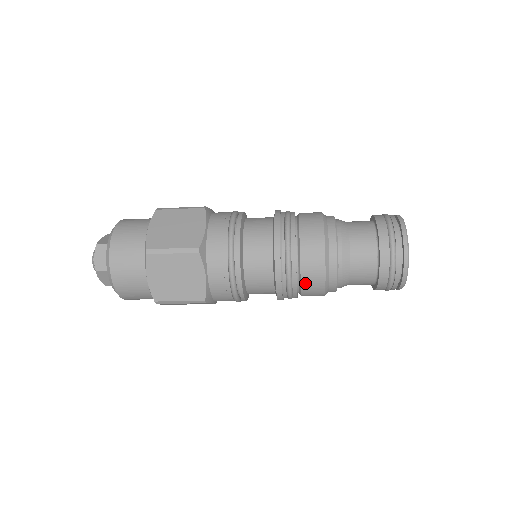
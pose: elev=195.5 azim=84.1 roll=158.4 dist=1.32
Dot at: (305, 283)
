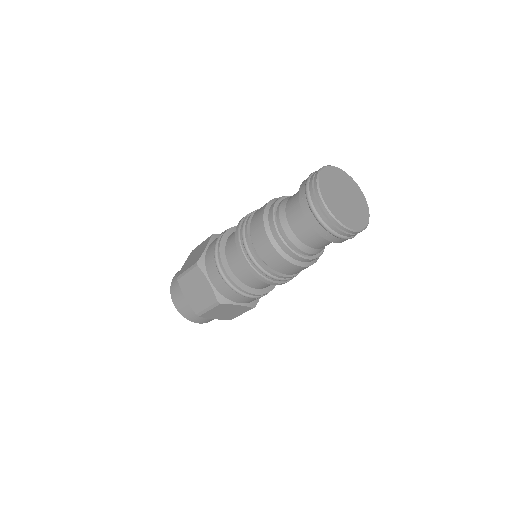
Dot at: (266, 259)
